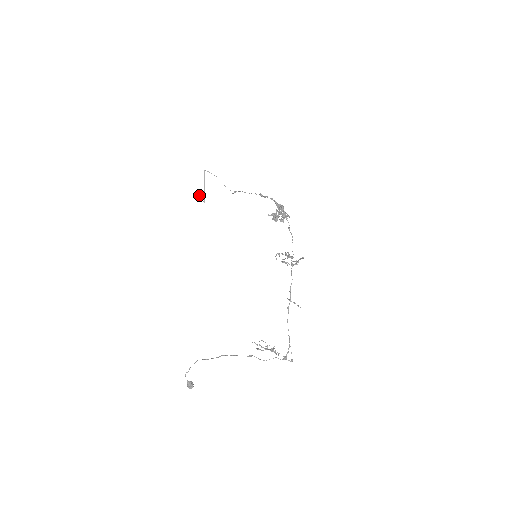
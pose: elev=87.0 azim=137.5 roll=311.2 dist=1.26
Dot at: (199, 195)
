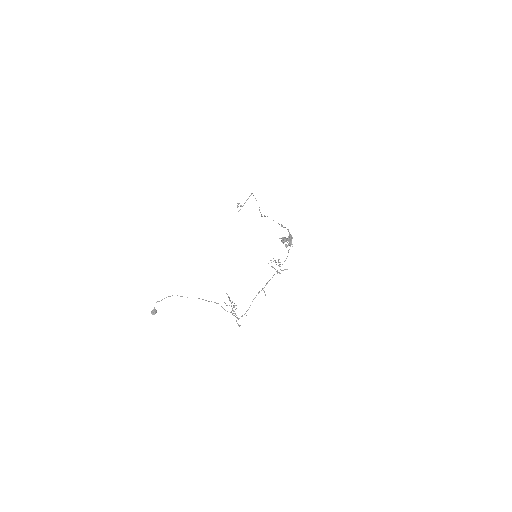
Dot at: (238, 206)
